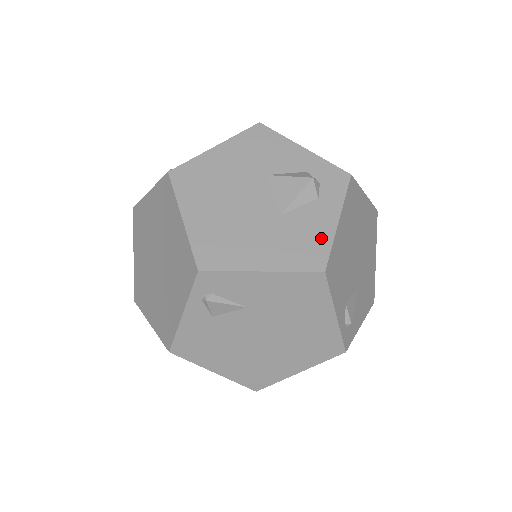
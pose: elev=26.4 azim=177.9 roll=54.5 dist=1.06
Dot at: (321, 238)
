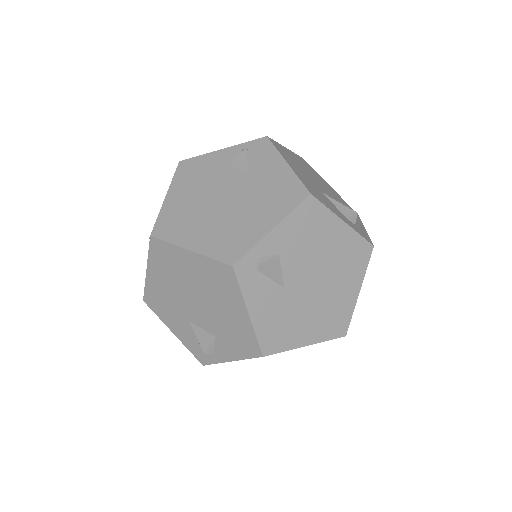
Dot at: (327, 205)
